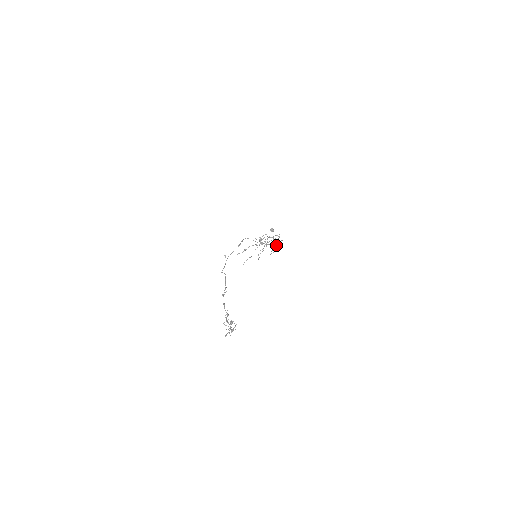
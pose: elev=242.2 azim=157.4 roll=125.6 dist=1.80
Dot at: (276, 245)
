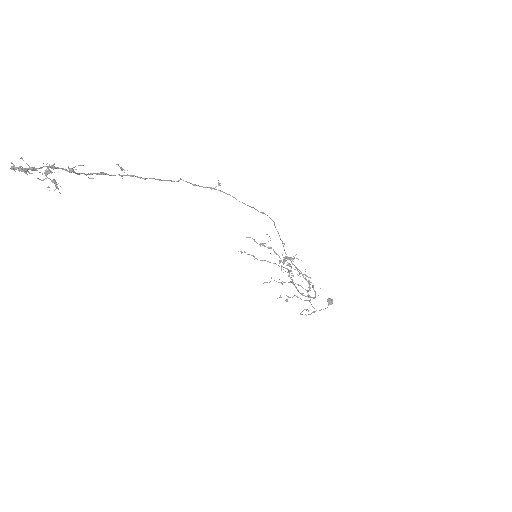
Dot at: occluded
